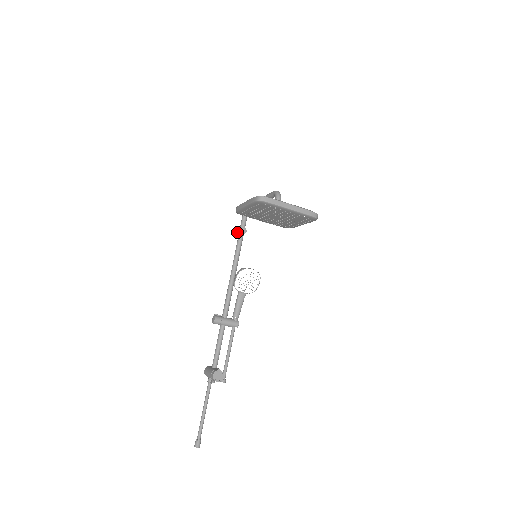
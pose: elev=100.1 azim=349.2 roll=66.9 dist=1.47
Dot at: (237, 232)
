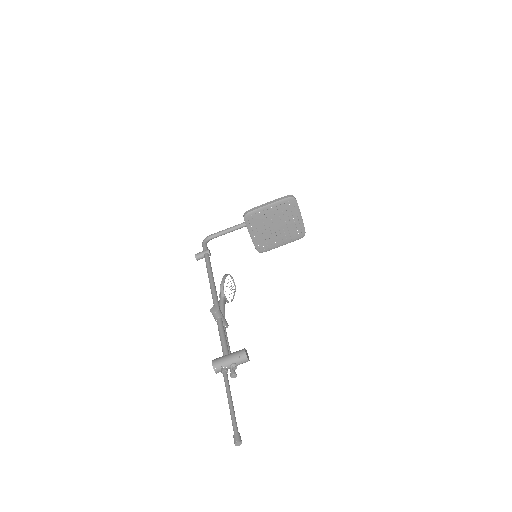
Dot at: (202, 253)
